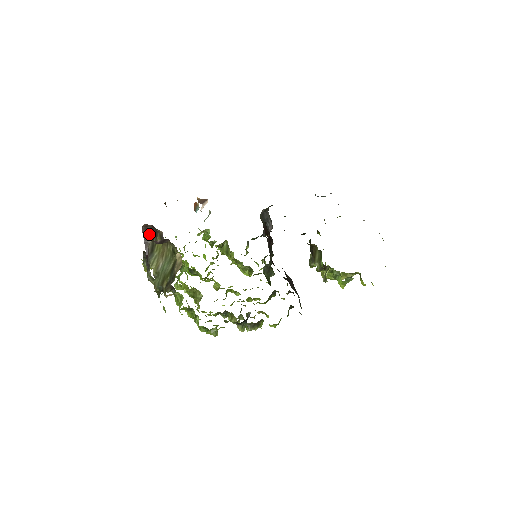
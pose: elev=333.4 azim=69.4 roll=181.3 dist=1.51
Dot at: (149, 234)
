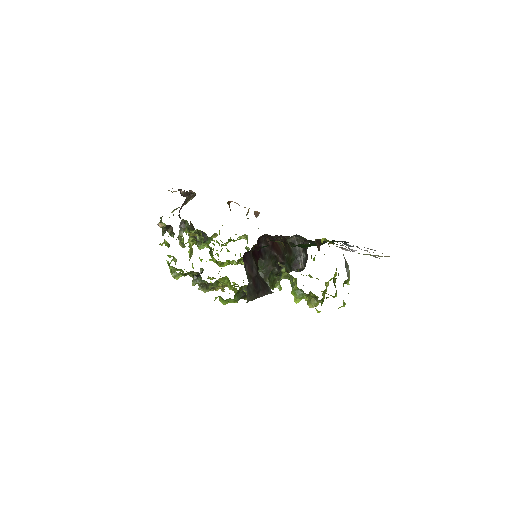
Dot at: (190, 198)
